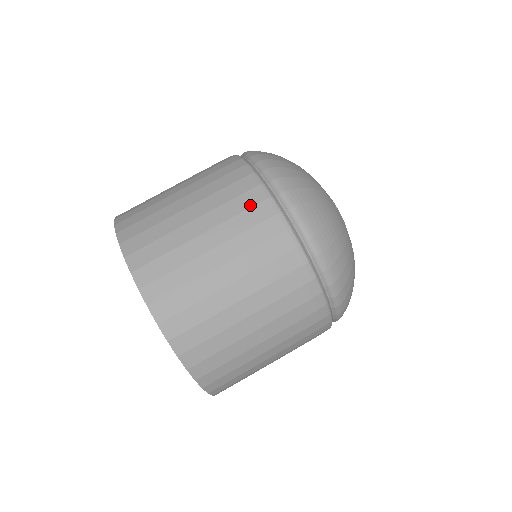
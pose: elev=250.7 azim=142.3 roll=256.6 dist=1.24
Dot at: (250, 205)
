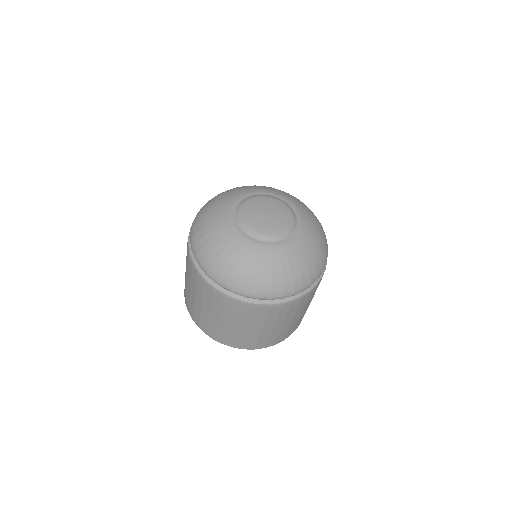
Dot at: (211, 295)
